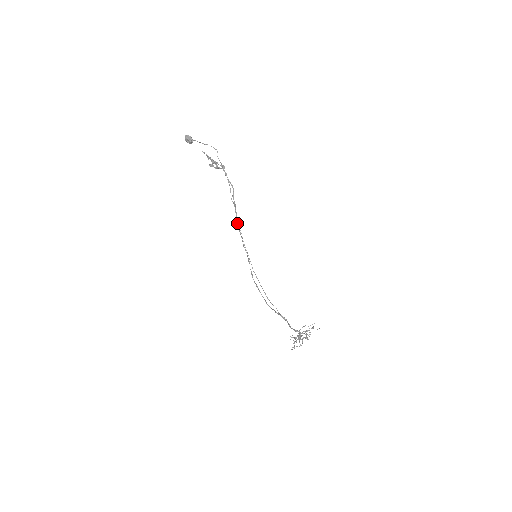
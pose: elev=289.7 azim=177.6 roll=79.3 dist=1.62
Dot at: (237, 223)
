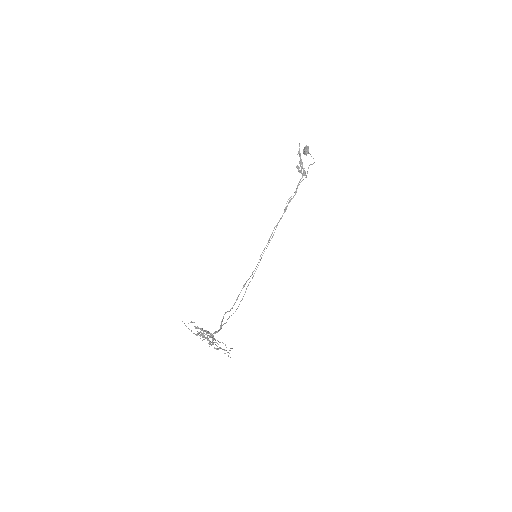
Dot at: occluded
